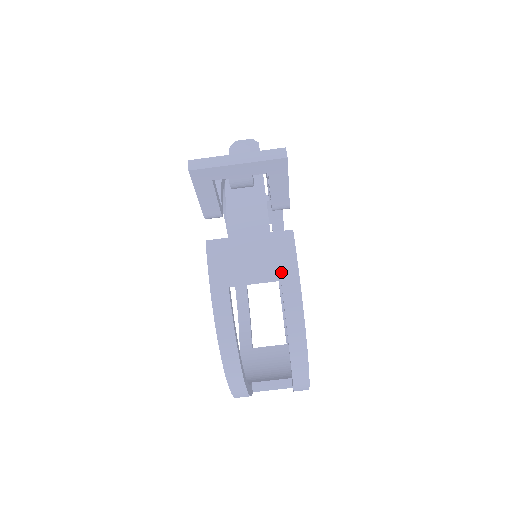
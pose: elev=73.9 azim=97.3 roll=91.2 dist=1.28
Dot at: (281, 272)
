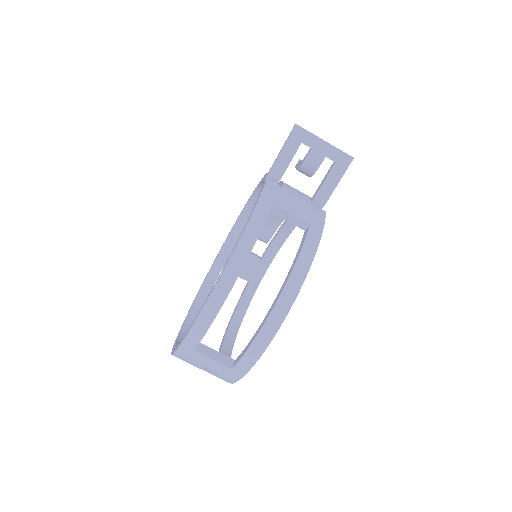
Dot at: (312, 221)
